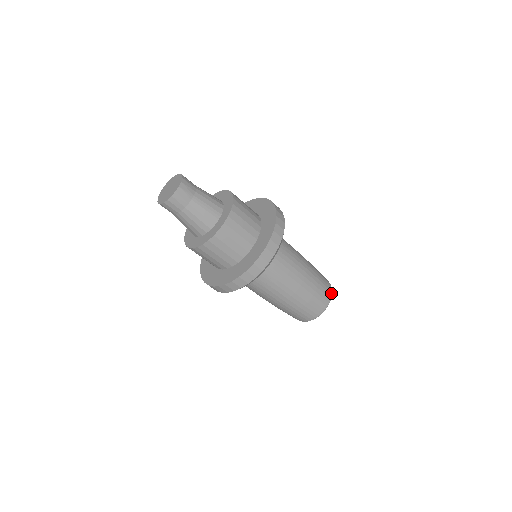
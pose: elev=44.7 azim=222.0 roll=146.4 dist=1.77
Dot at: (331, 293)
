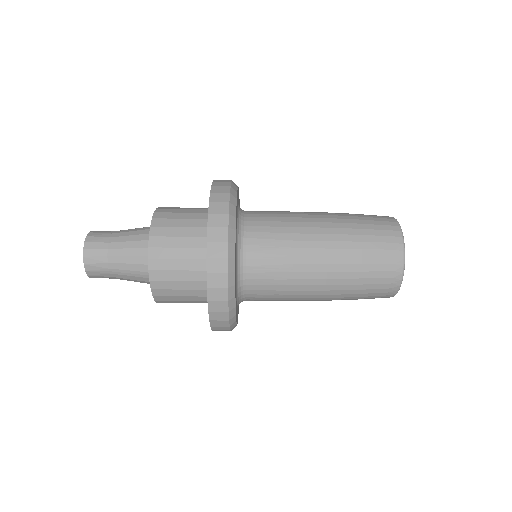
Dot at: (400, 274)
